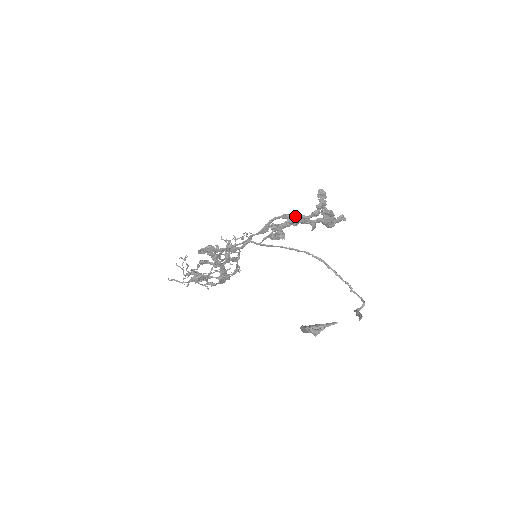
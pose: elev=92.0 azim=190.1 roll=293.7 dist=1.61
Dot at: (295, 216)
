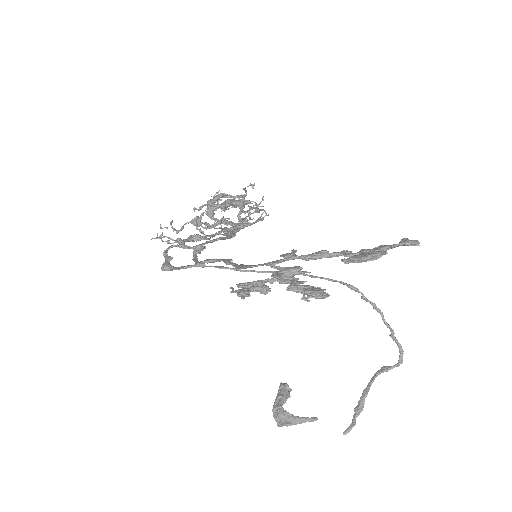
Dot at: (287, 272)
